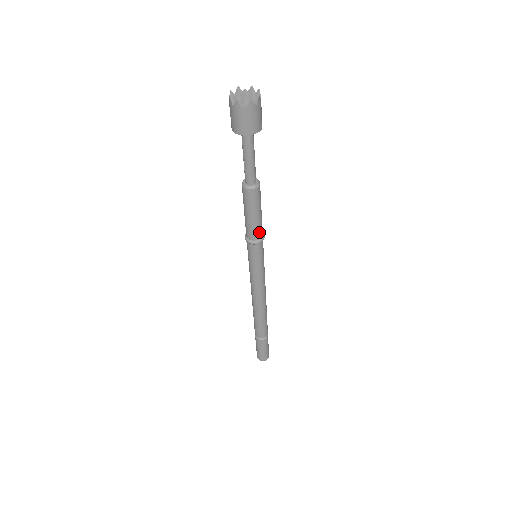
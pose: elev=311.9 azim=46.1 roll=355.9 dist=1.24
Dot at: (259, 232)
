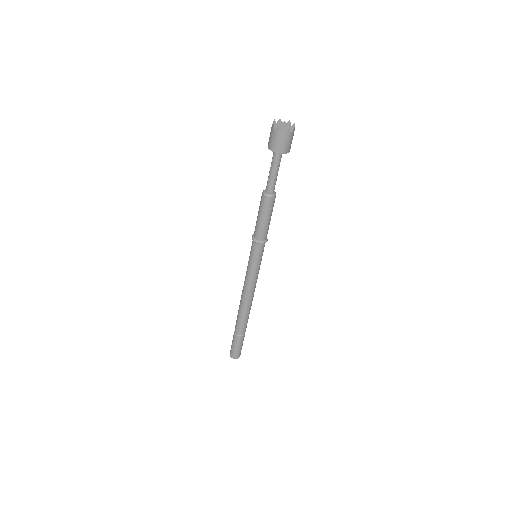
Dot at: (265, 234)
